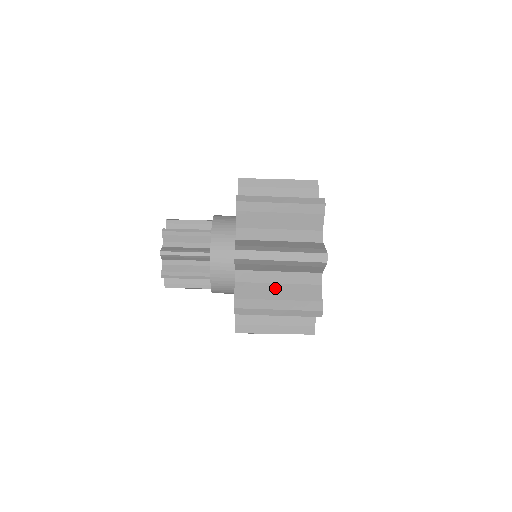
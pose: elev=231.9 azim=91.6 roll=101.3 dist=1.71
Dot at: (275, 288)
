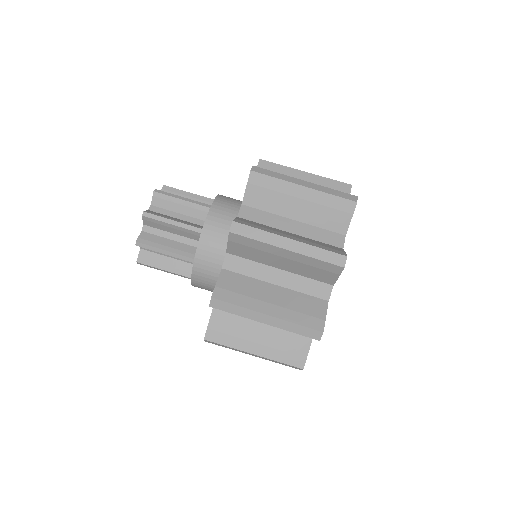
Dot at: occluded
